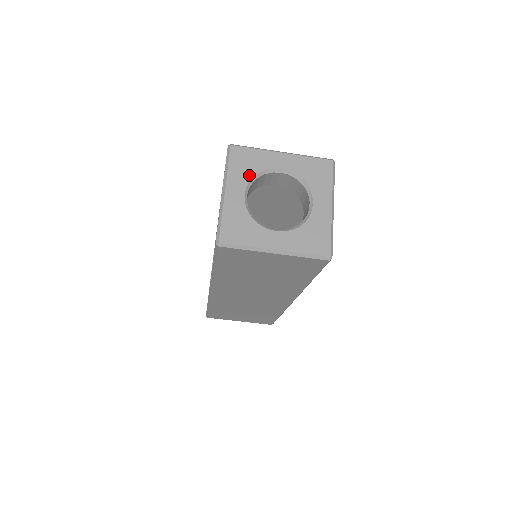
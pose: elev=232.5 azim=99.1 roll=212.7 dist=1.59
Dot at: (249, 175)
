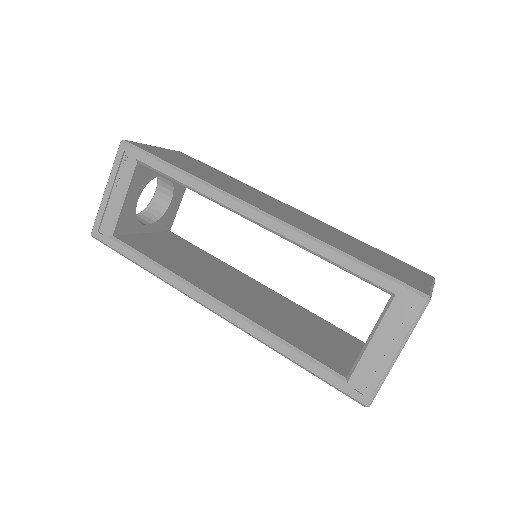
Dot at: occluded
